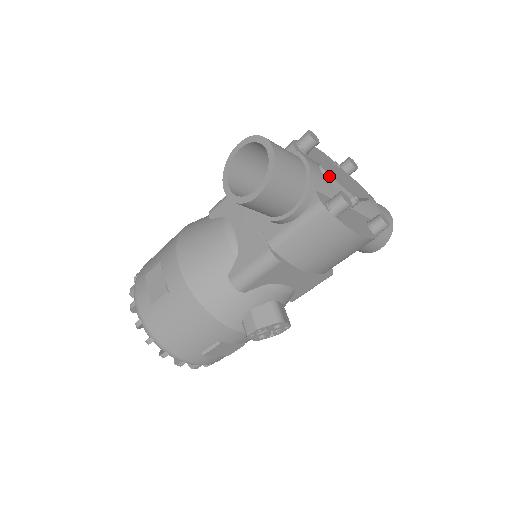
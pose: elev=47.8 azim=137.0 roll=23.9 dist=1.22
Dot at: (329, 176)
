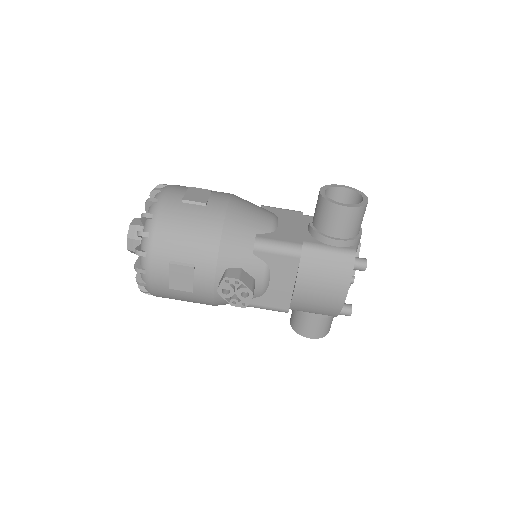
Dot at: (359, 251)
